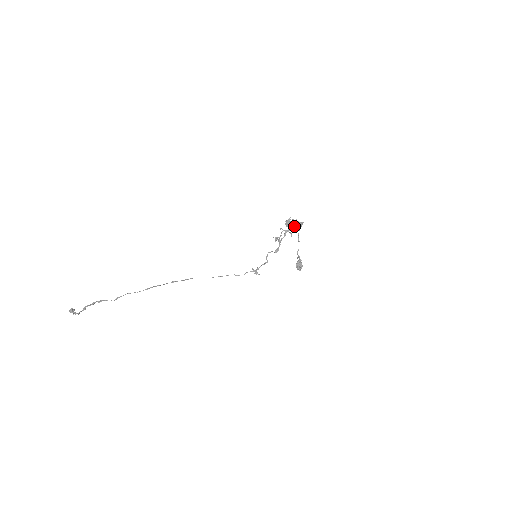
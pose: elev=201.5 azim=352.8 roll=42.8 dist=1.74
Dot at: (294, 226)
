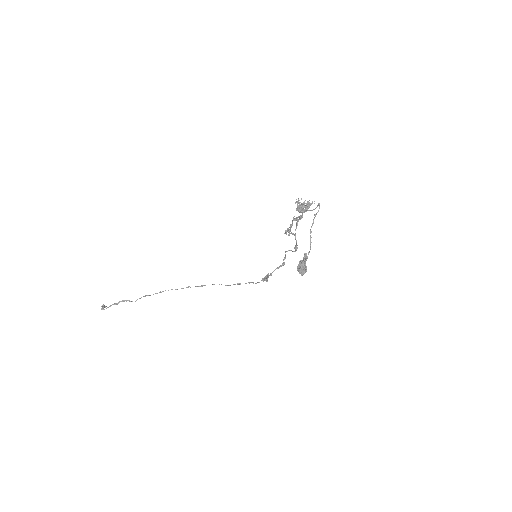
Dot at: (302, 210)
